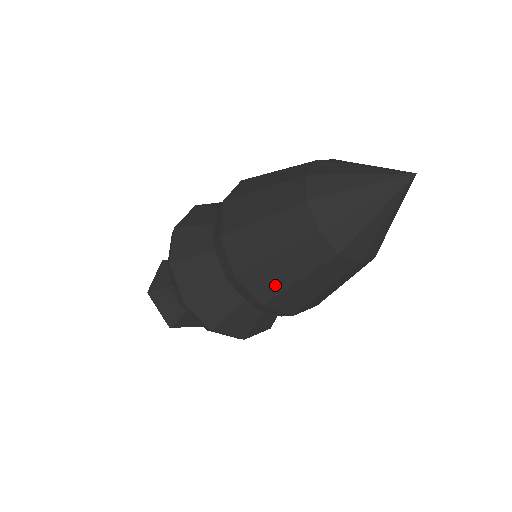
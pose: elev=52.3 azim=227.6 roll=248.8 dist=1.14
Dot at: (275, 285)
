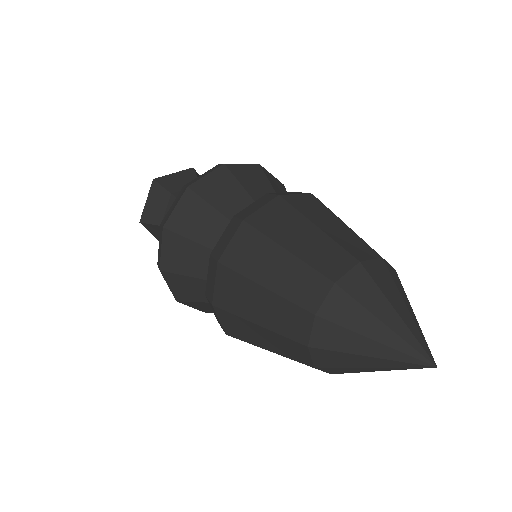
Dot at: (238, 305)
